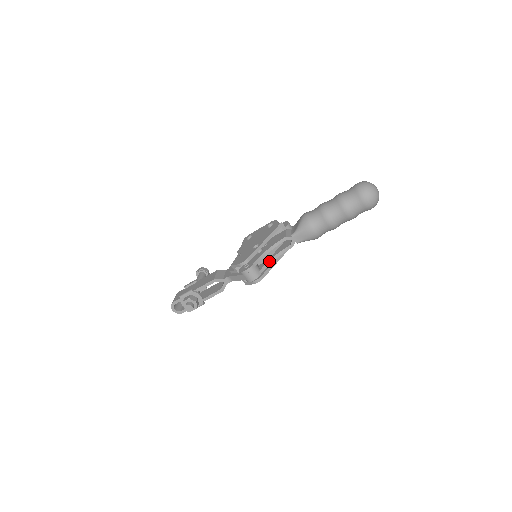
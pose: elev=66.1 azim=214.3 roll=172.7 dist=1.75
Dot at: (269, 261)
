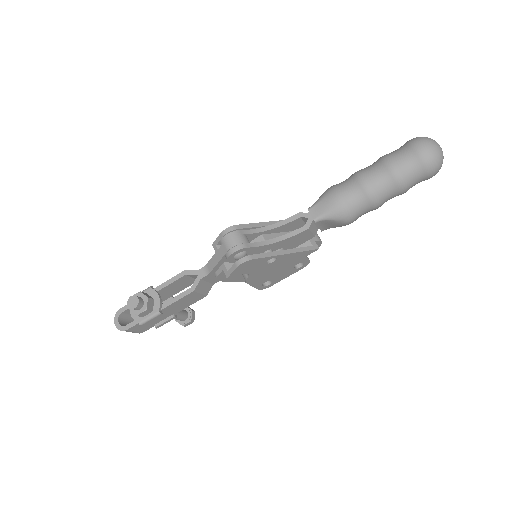
Dot at: (268, 240)
